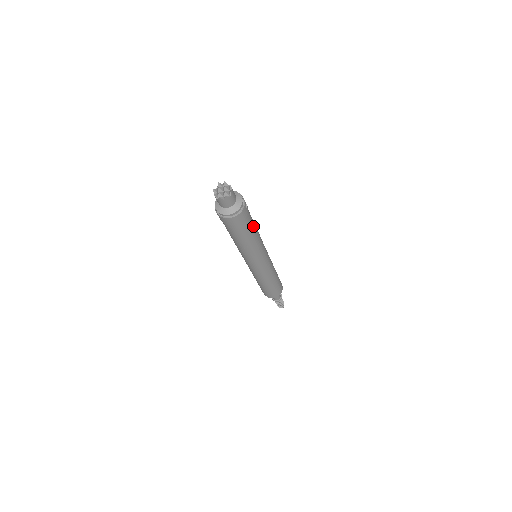
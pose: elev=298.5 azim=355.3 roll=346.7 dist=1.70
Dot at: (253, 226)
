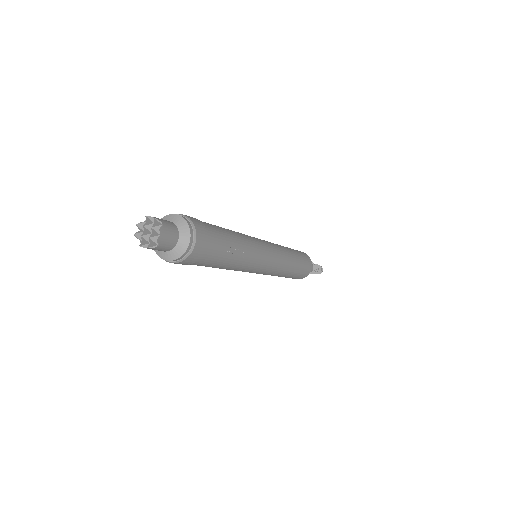
Dot at: (219, 228)
